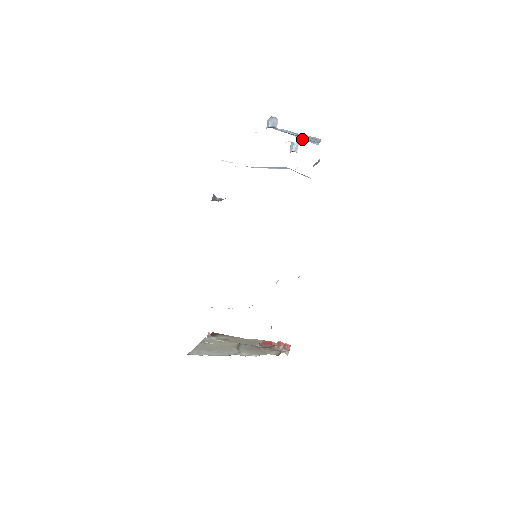
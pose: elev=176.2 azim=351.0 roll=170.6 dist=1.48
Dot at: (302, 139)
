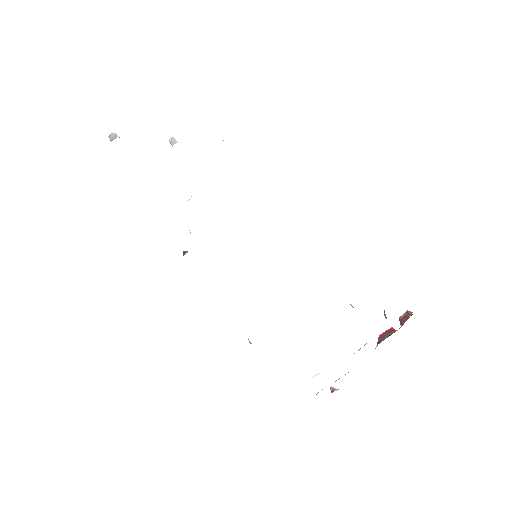
Dot at: occluded
